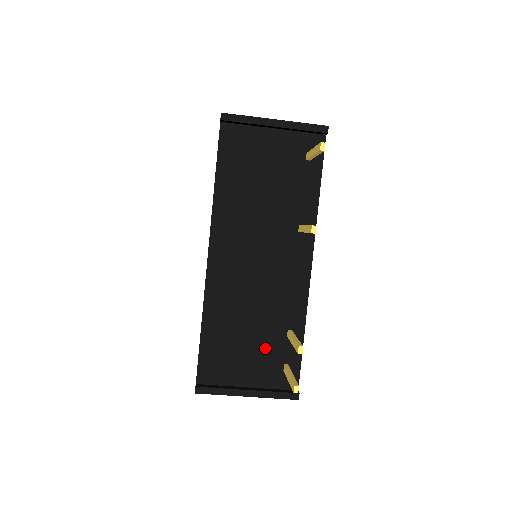
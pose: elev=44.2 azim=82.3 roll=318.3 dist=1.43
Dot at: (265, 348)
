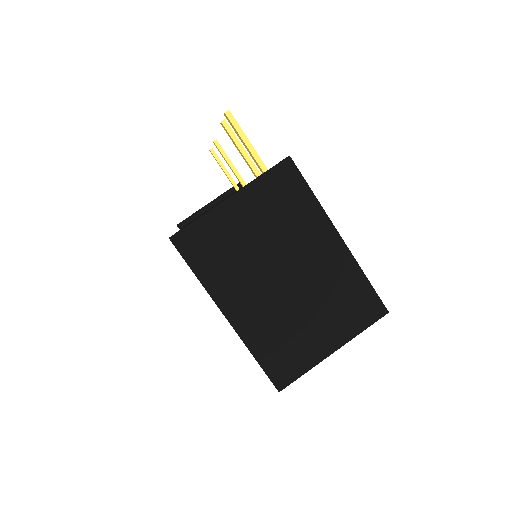
Dot at: occluded
